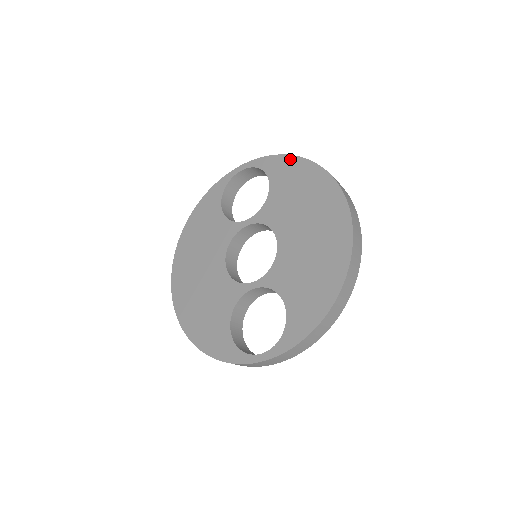
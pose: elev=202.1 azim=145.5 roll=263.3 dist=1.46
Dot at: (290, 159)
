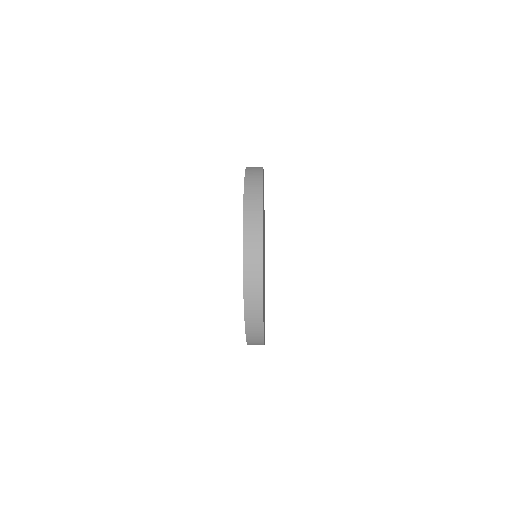
Dot at: occluded
